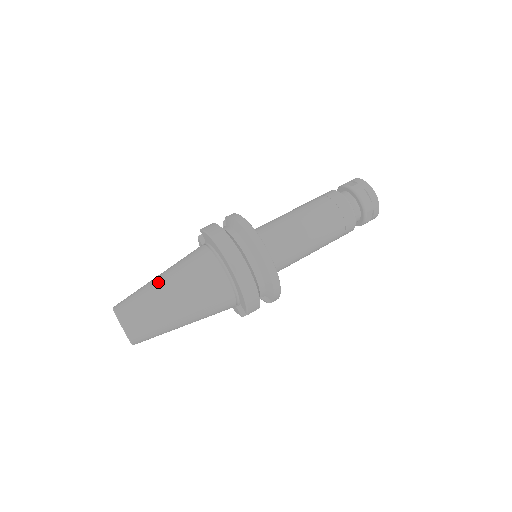
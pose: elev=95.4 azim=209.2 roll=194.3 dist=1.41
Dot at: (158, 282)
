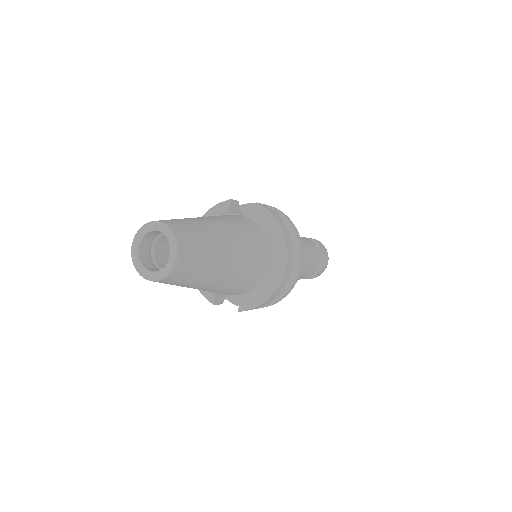
Dot at: (219, 231)
